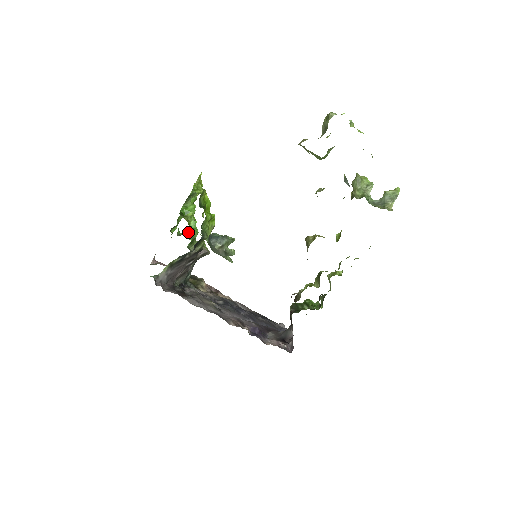
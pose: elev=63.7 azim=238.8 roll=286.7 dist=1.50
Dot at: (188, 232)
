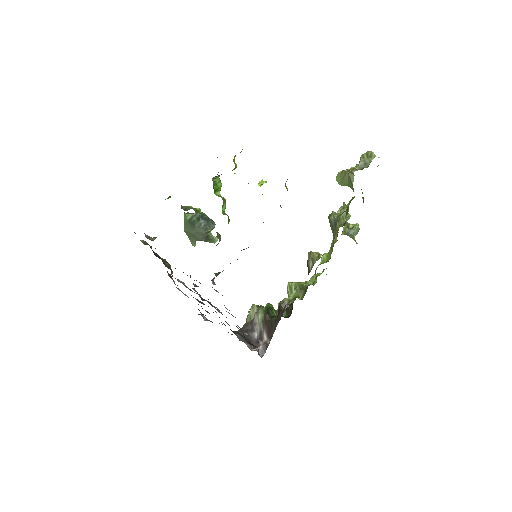
Dot at: (200, 210)
